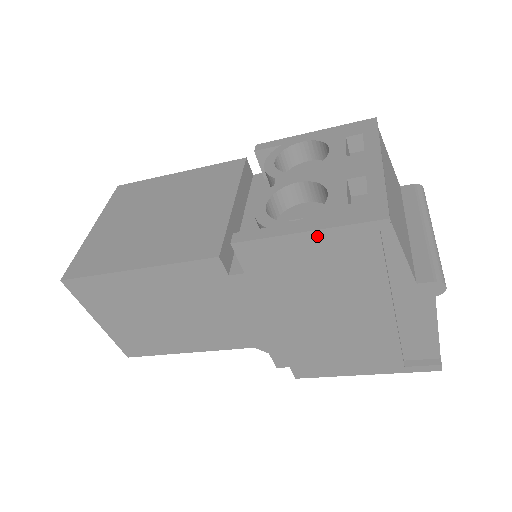
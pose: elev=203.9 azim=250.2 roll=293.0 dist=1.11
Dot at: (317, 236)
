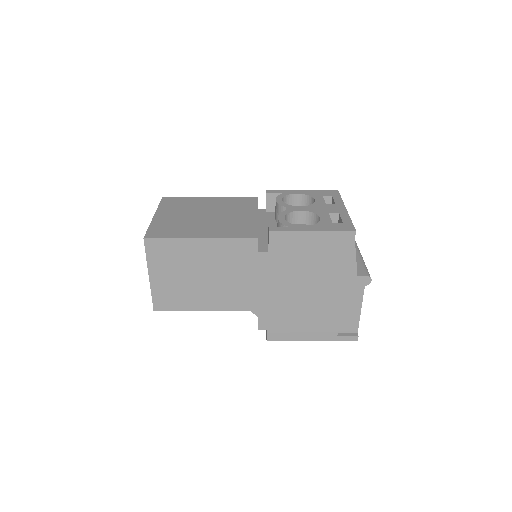
Dot at: (317, 235)
